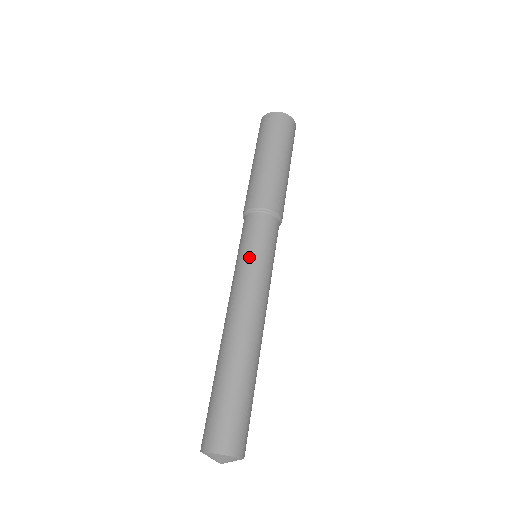
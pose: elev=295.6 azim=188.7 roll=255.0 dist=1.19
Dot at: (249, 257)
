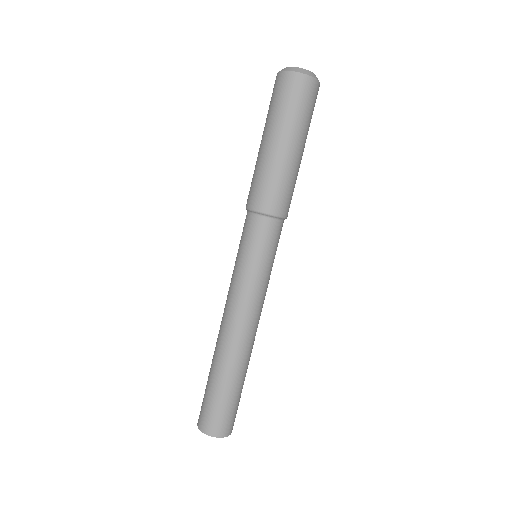
Dot at: (249, 268)
